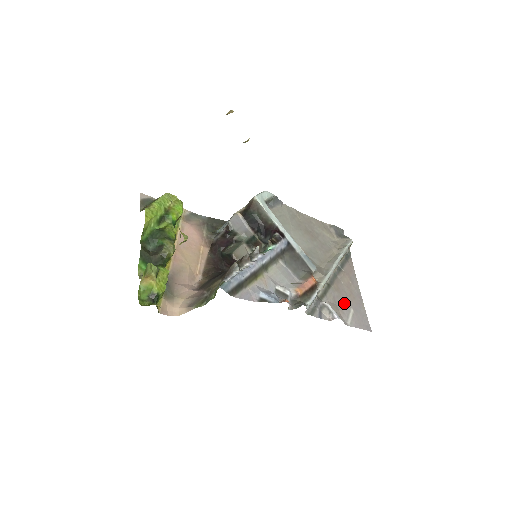
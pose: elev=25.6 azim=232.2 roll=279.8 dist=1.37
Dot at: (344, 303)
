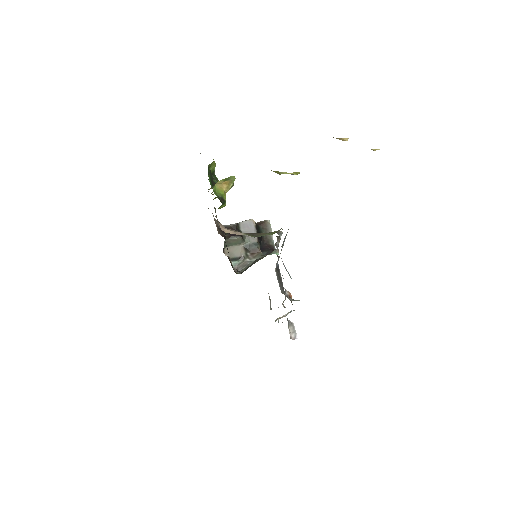
Dot at: occluded
